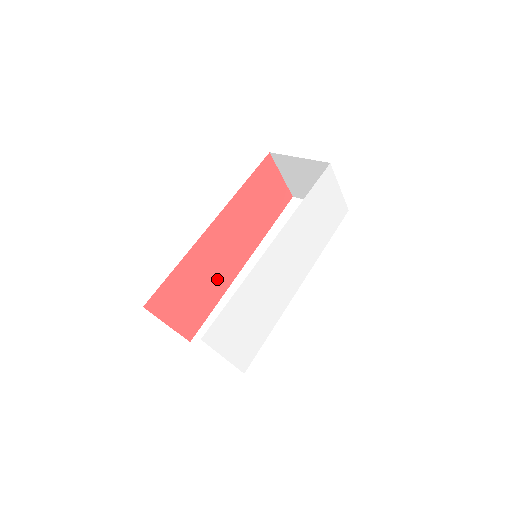
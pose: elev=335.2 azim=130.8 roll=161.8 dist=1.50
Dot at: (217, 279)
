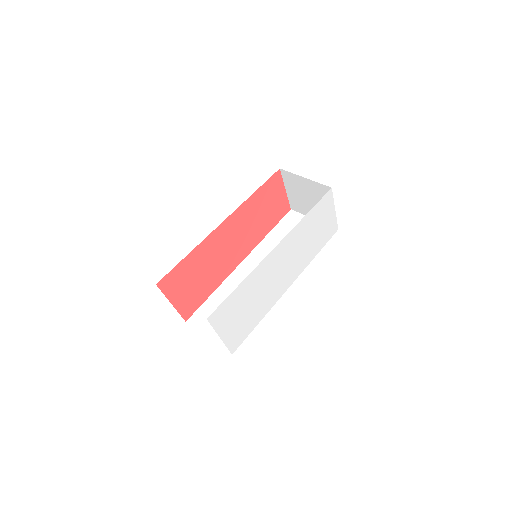
Dot at: (217, 270)
